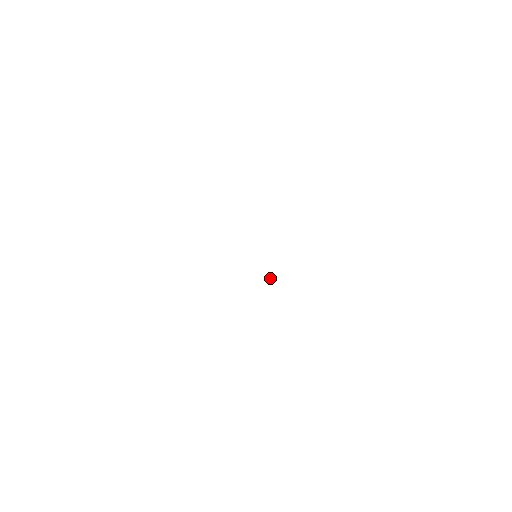
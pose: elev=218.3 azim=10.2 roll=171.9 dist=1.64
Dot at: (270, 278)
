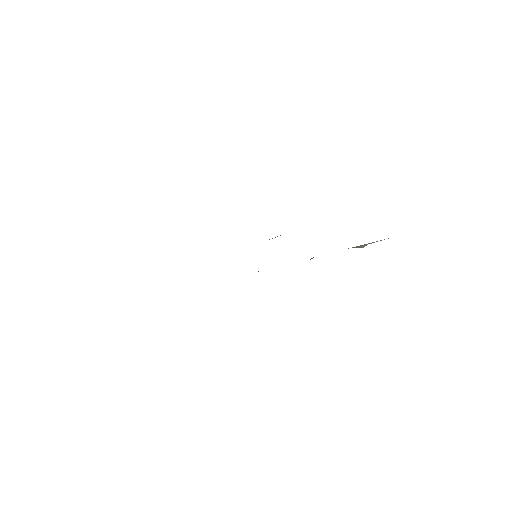
Dot at: occluded
